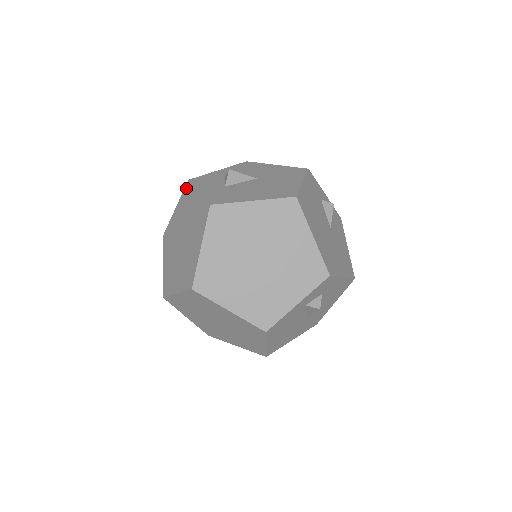
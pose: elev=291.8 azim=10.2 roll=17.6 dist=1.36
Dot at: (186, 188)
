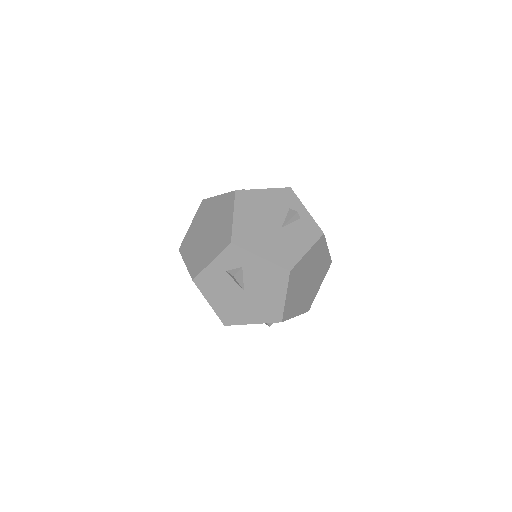
Dot at: occluded
